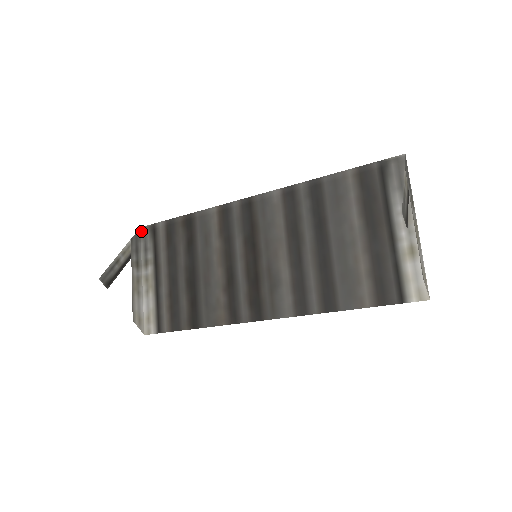
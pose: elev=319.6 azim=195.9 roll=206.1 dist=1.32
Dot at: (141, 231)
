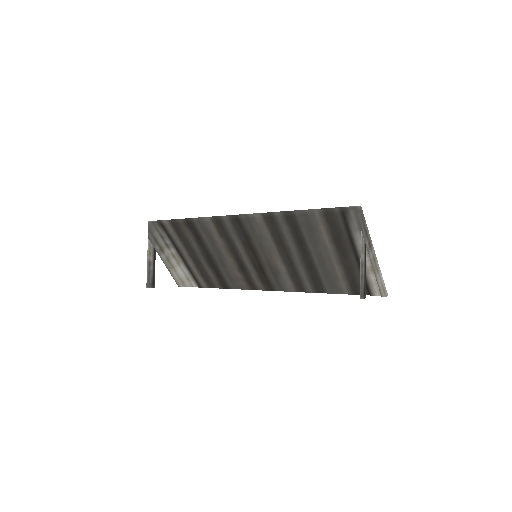
Dot at: (151, 224)
